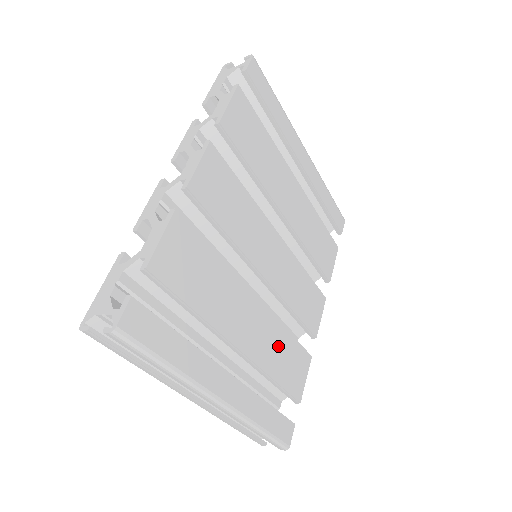
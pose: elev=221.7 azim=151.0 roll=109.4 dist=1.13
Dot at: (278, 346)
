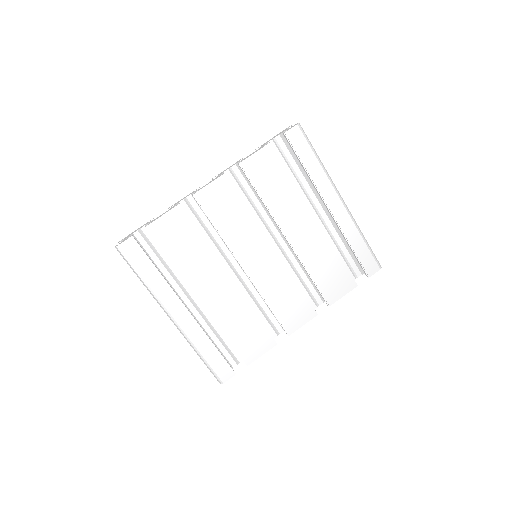
Dot at: (240, 317)
